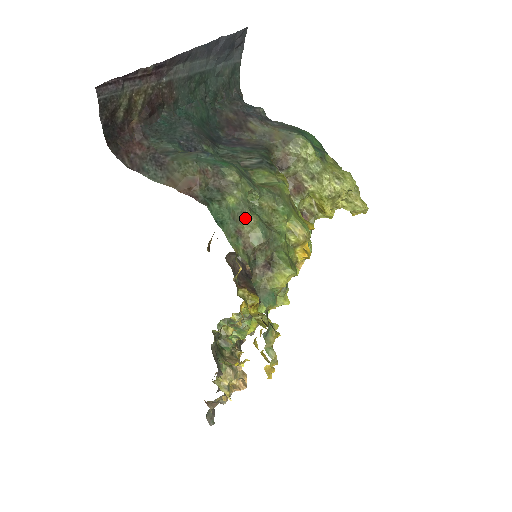
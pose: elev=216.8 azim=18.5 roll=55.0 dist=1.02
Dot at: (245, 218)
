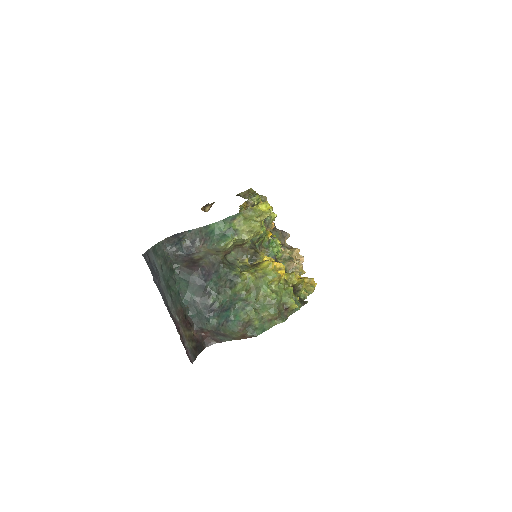
Dot at: (265, 316)
